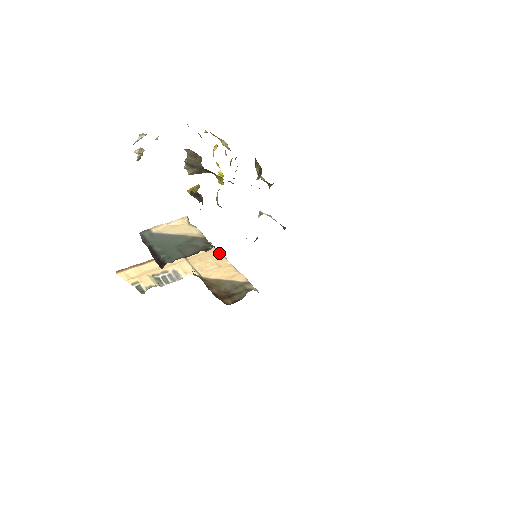
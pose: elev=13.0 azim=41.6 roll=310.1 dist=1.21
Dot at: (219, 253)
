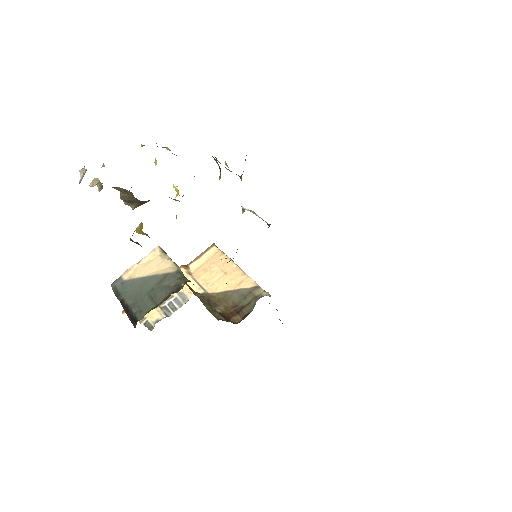
Dot at: (224, 255)
